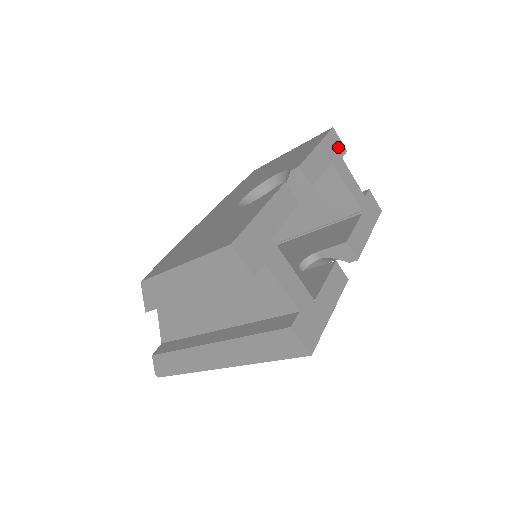
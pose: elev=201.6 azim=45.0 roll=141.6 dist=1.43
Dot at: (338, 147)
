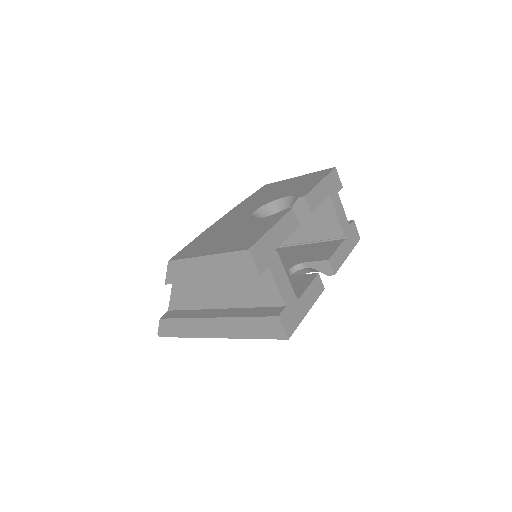
Dot at: (336, 183)
